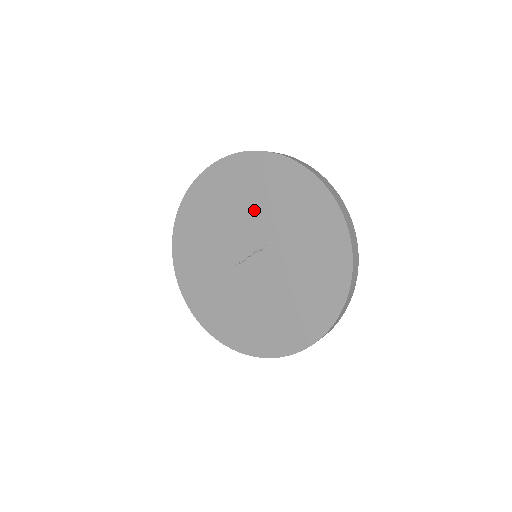
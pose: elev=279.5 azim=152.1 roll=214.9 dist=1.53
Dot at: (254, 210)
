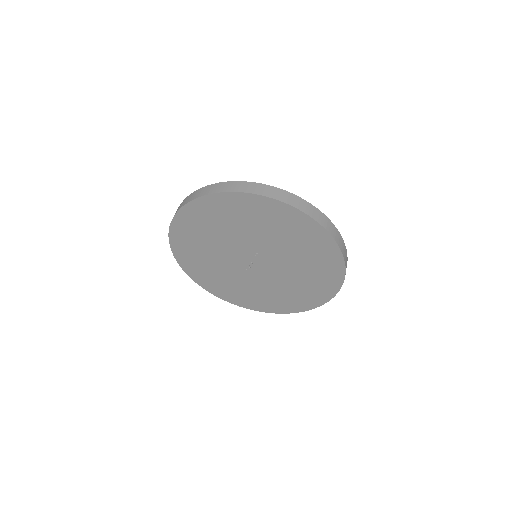
Dot at: (230, 234)
